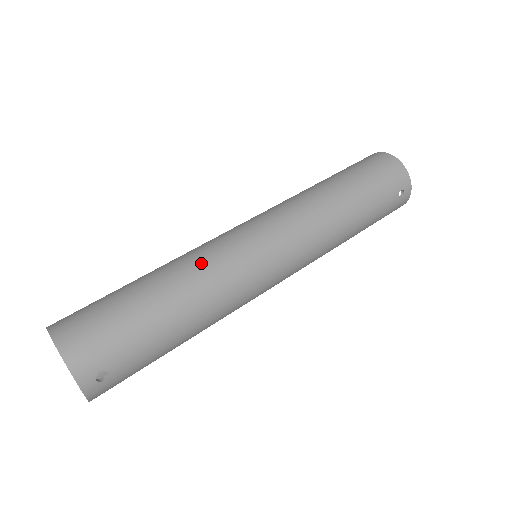
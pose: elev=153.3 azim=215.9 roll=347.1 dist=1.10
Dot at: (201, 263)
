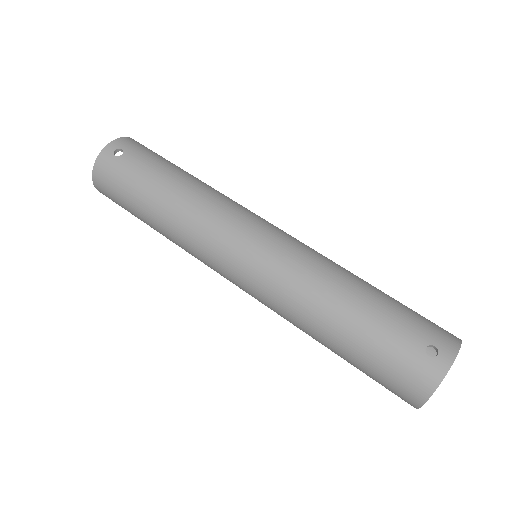
Dot at: occluded
